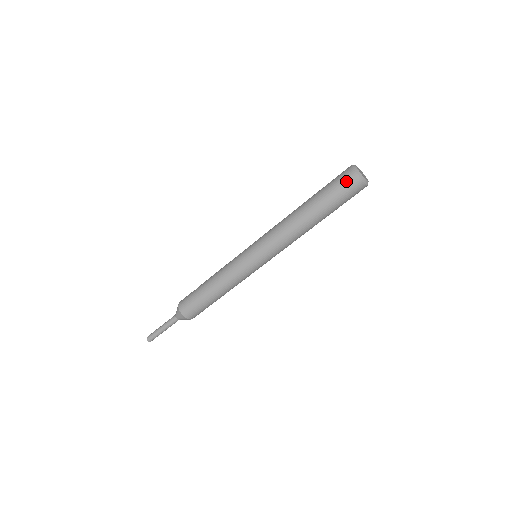
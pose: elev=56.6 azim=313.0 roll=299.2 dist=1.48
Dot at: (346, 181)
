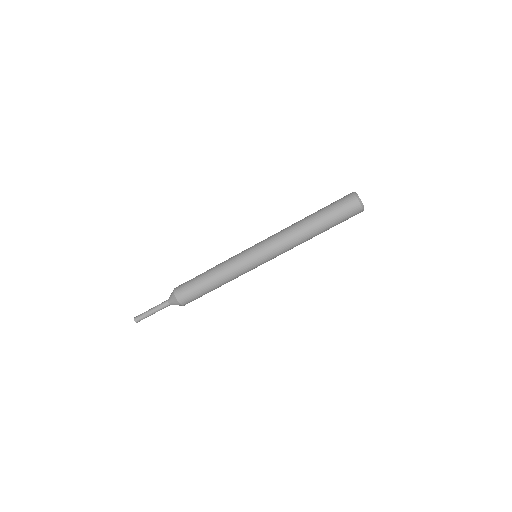
Dot at: (346, 200)
